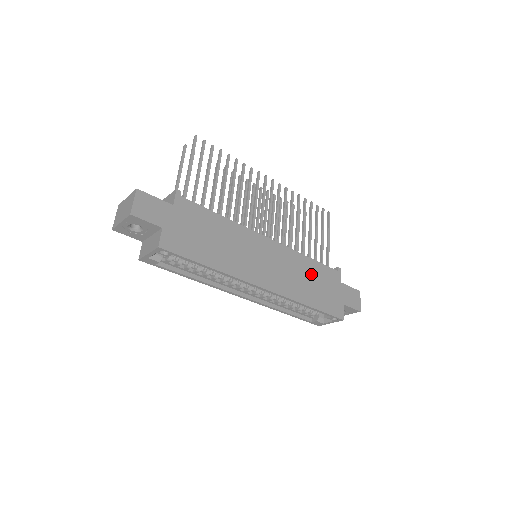
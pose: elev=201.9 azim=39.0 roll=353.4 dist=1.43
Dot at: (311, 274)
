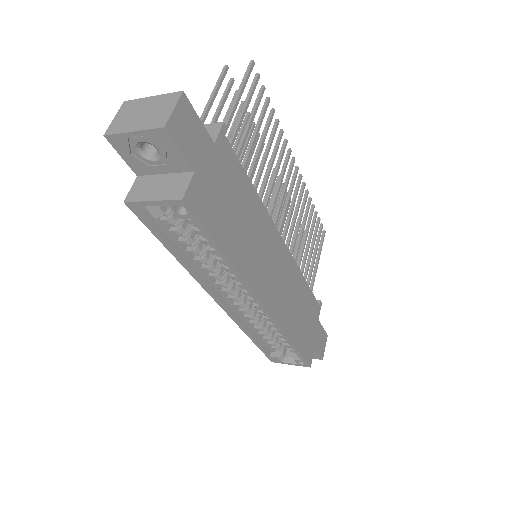
Dot at: (302, 301)
